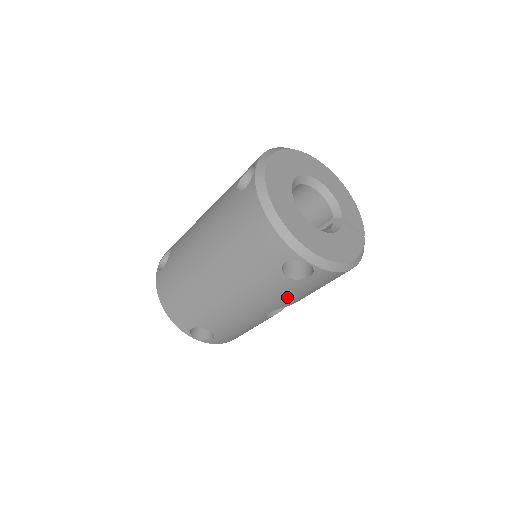
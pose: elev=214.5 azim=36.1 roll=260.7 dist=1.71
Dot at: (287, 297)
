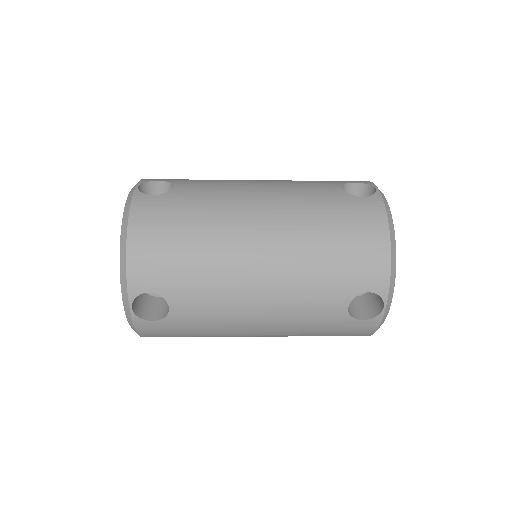
Dot at: occluded
